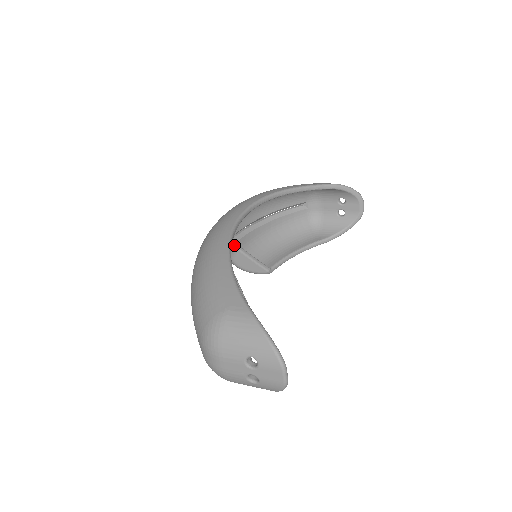
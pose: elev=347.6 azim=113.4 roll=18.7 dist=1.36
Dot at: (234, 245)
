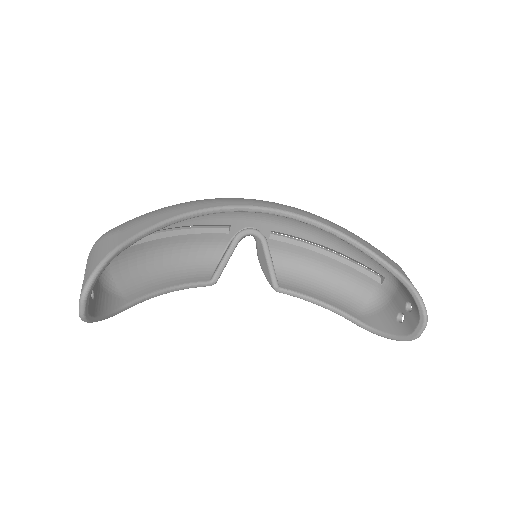
Dot at: (262, 236)
